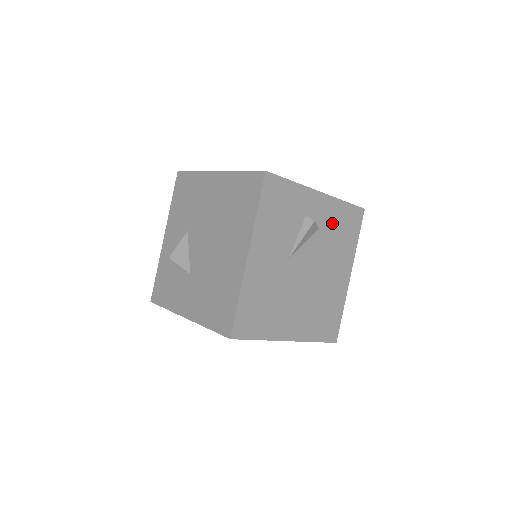
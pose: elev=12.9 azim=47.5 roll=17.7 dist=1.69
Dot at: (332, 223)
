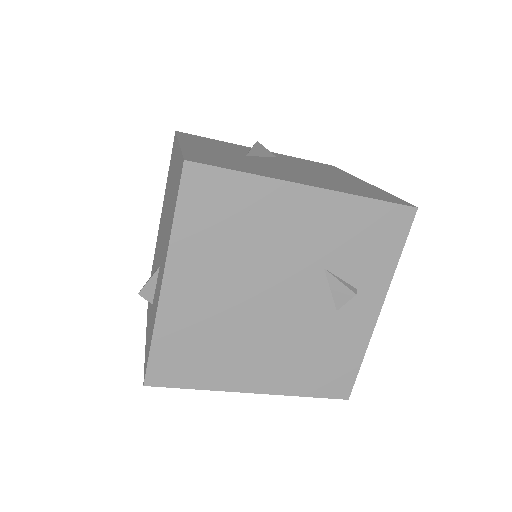
Dot at: (294, 160)
